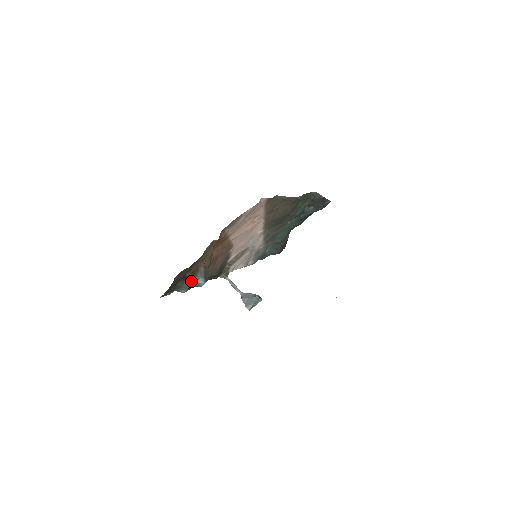
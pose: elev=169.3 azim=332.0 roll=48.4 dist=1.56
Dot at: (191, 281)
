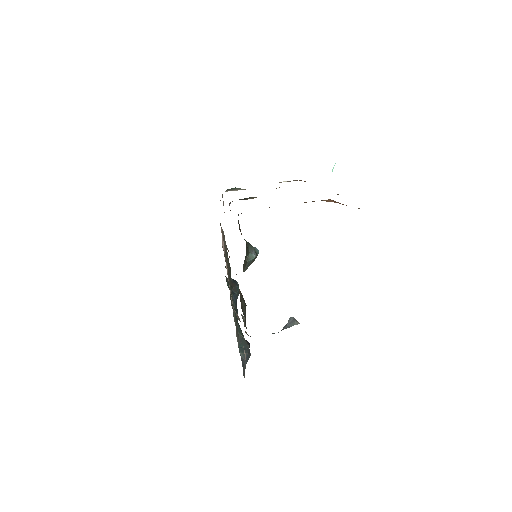
Dot at: occluded
